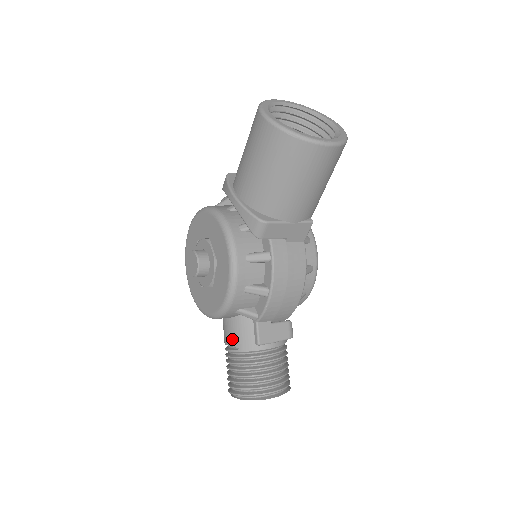
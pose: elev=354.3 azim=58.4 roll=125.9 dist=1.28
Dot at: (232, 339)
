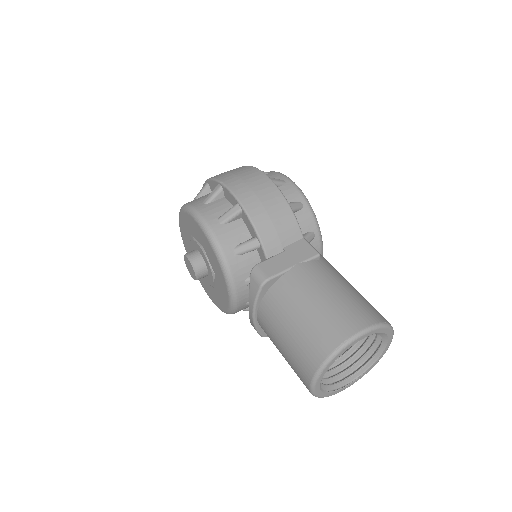
Dot at: occluded
